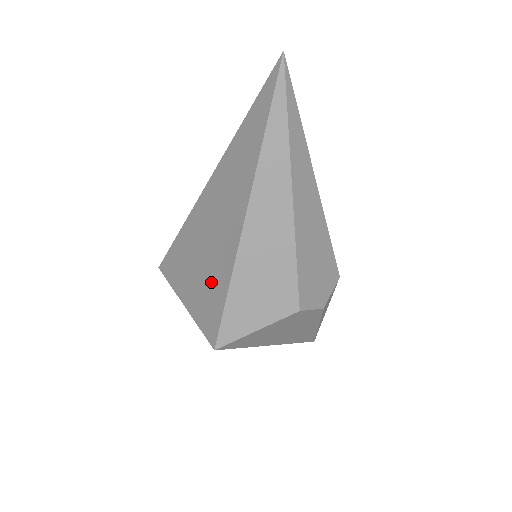
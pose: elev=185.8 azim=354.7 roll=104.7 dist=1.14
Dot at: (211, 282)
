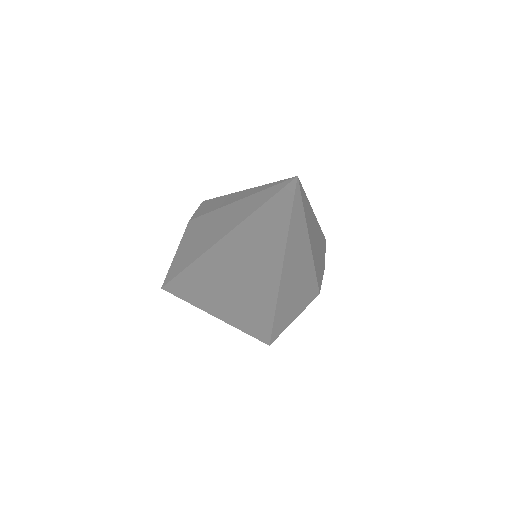
Dot at: (249, 311)
